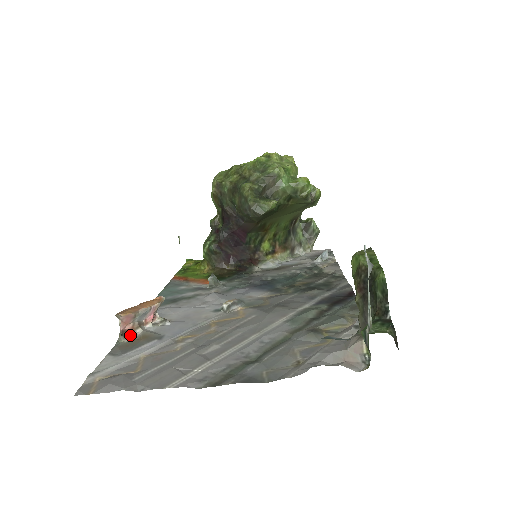
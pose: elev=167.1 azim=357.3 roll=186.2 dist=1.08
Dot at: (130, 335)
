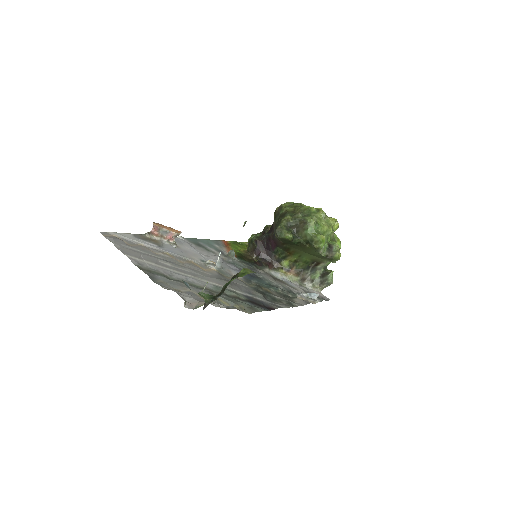
Dot at: (153, 236)
